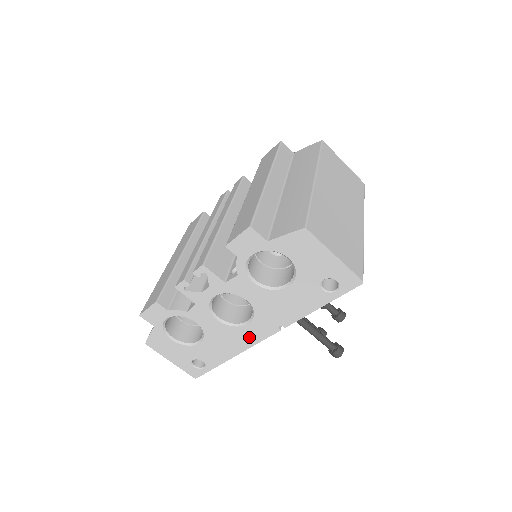
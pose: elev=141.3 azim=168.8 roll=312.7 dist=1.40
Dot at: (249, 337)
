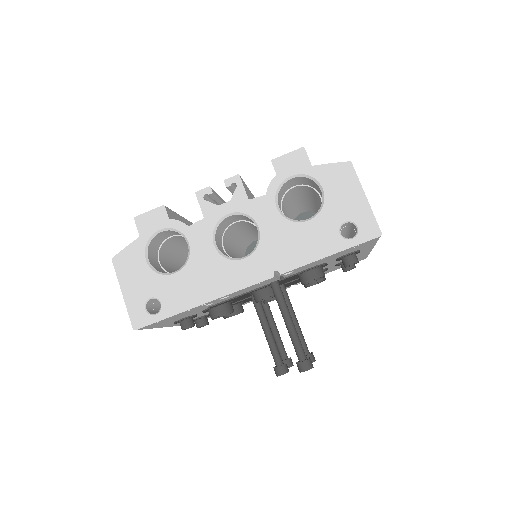
Dot at: (235, 278)
